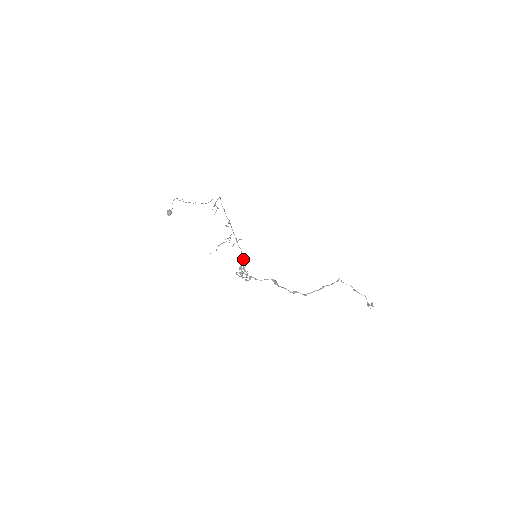
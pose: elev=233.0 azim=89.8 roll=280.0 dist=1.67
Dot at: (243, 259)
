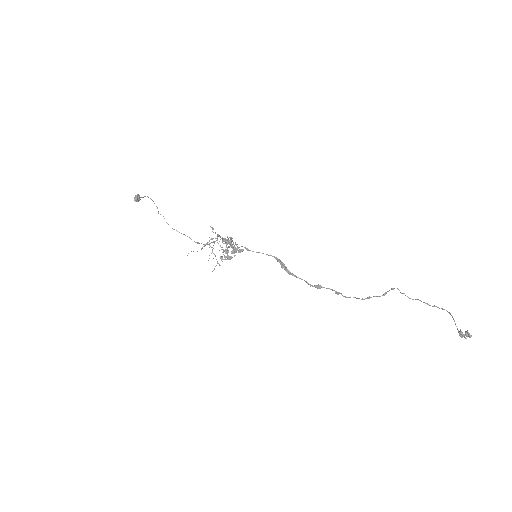
Dot at: (232, 241)
